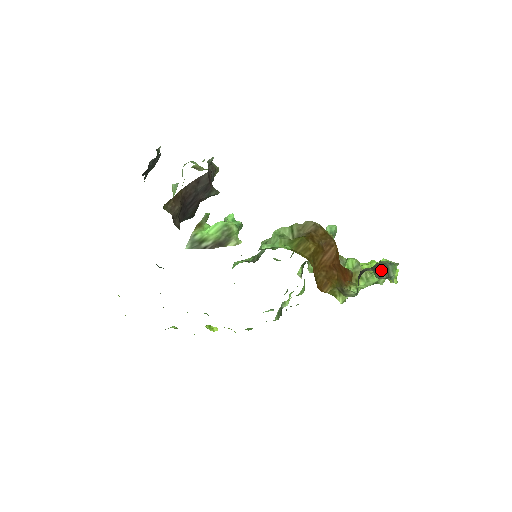
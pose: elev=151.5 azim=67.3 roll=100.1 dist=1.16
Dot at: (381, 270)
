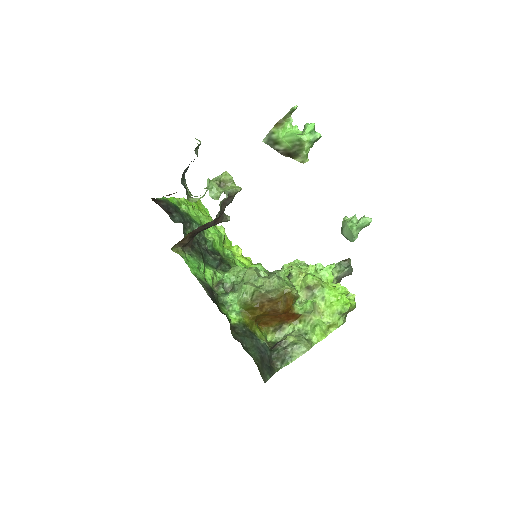
Dot at: (280, 358)
